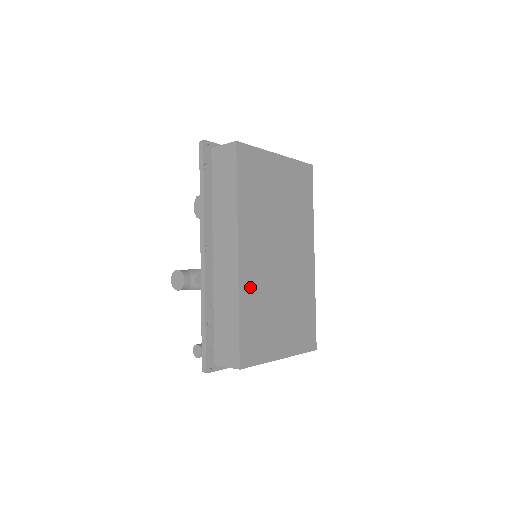
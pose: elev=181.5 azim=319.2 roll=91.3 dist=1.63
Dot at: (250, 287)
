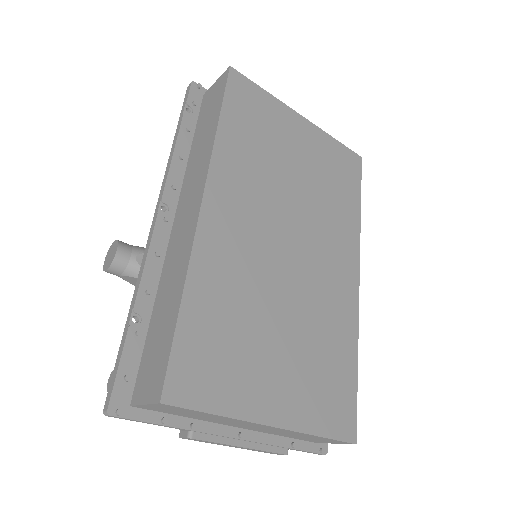
Dot at: (217, 263)
